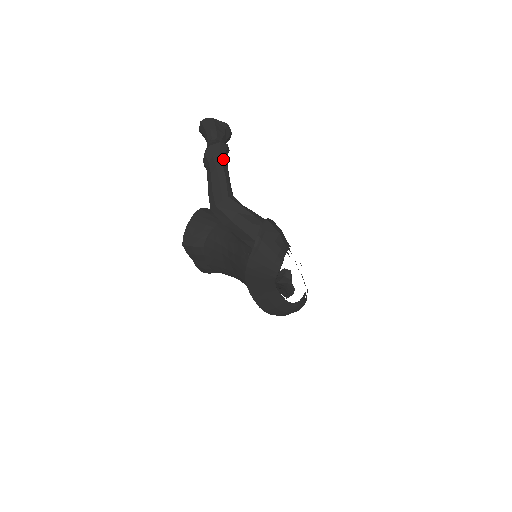
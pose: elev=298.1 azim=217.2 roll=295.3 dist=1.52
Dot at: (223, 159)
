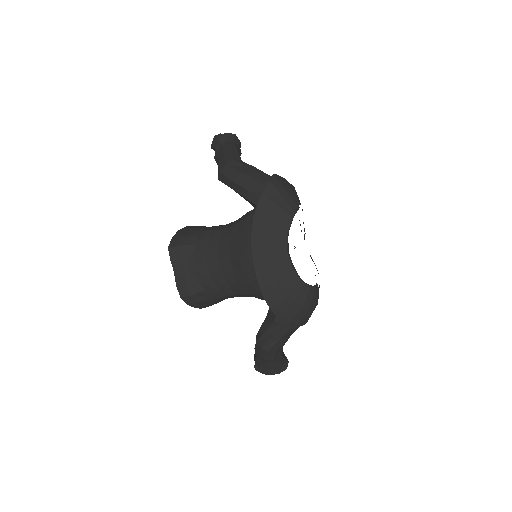
Dot at: (236, 146)
